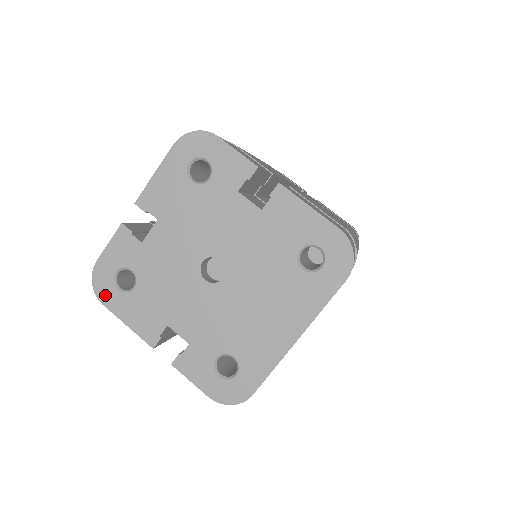
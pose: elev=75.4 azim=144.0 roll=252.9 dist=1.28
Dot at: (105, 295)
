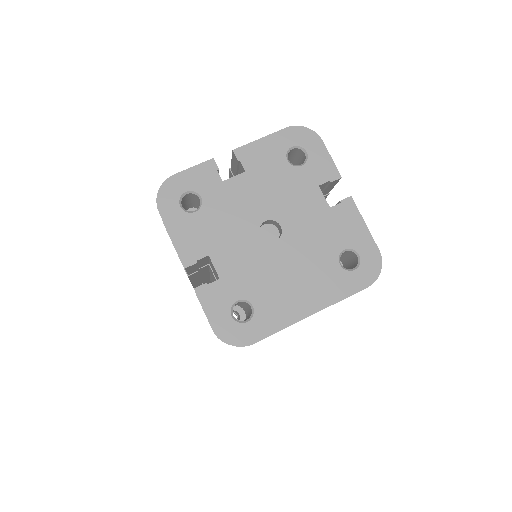
Dot at: (165, 205)
